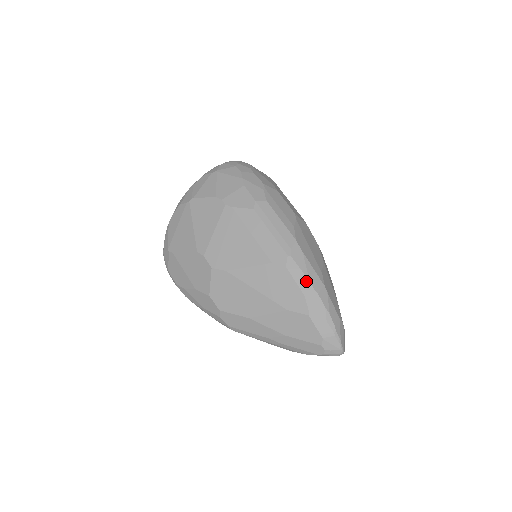
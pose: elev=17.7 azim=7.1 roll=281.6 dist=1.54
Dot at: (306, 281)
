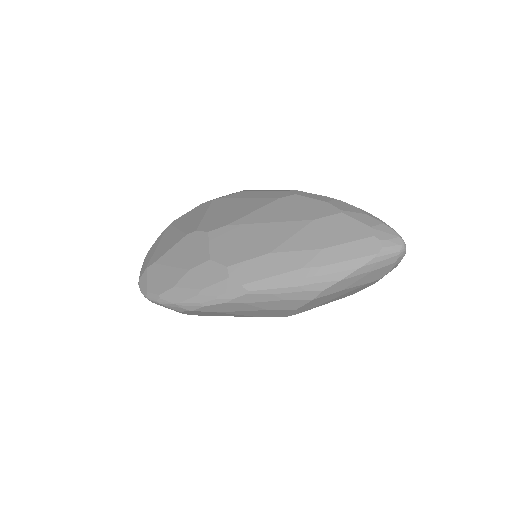
Dot at: (323, 197)
